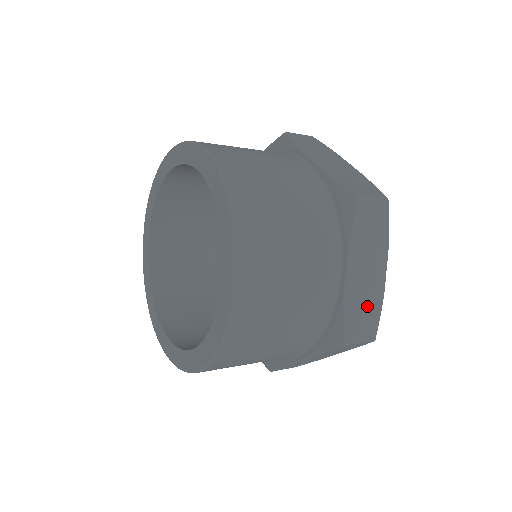
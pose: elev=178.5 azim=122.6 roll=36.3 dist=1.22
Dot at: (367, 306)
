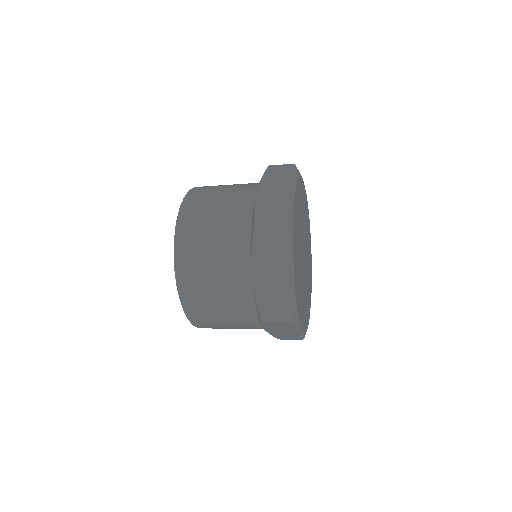
Dot at: (276, 203)
